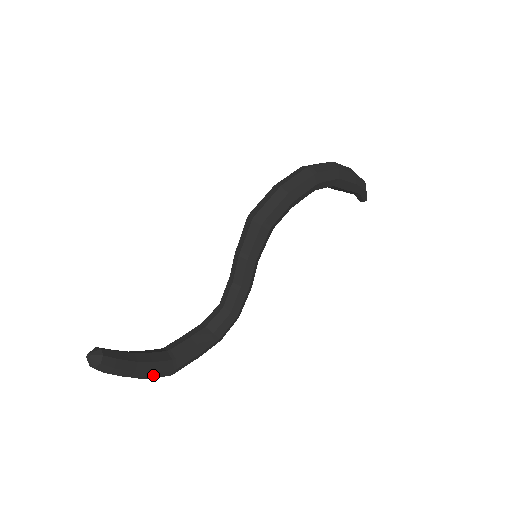
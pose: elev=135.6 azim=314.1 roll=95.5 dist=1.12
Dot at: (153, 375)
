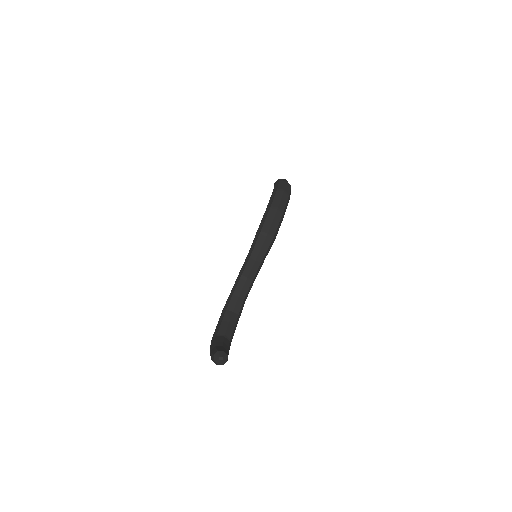
Dot at: occluded
